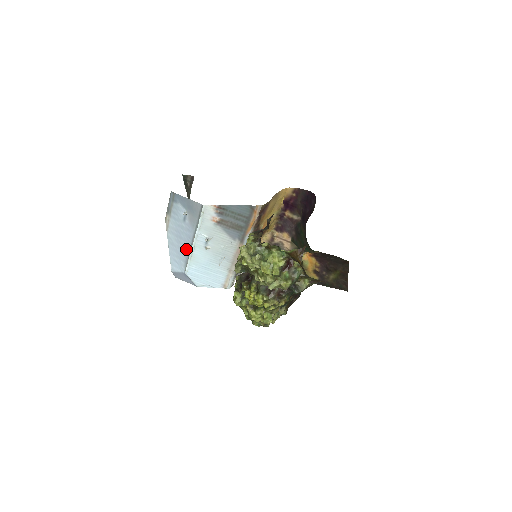
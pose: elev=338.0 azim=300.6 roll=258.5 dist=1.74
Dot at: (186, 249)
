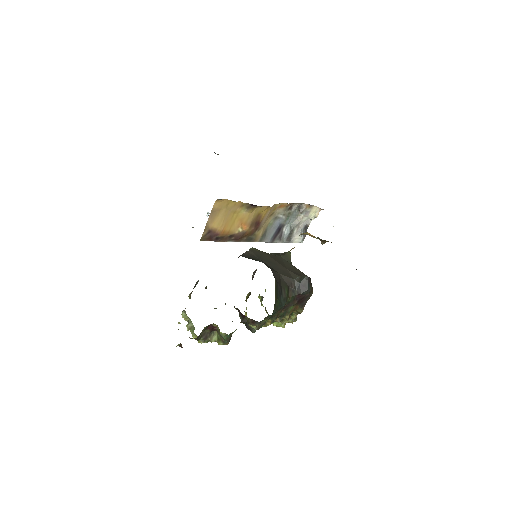
Dot at: occluded
